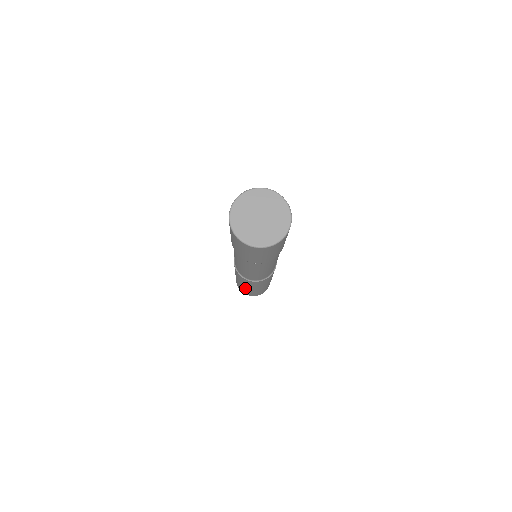
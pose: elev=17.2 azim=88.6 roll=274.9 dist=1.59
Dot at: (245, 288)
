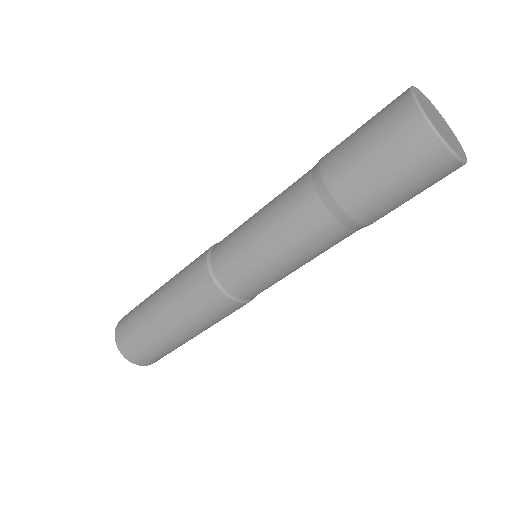
Dot at: (161, 331)
